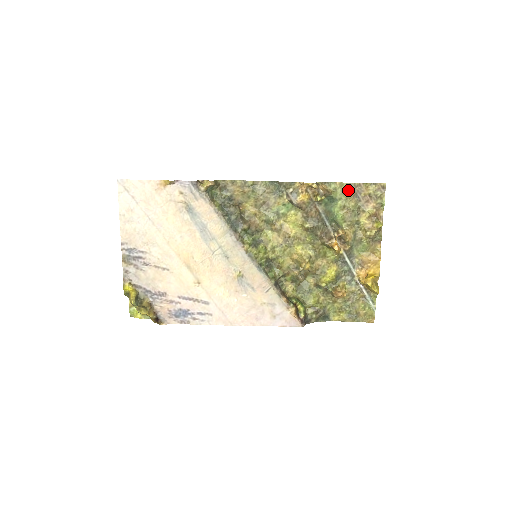
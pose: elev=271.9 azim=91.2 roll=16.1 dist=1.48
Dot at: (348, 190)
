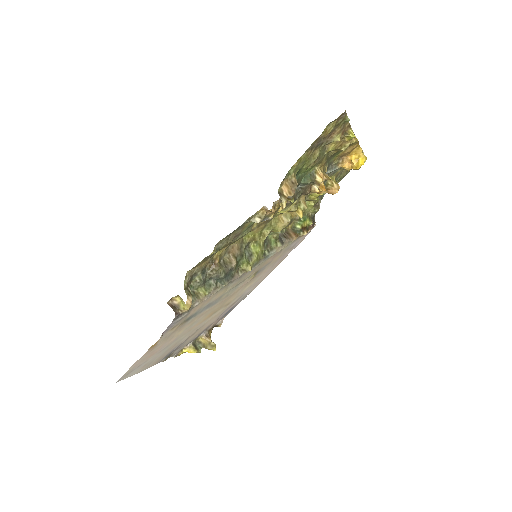
Dot at: (308, 154)
